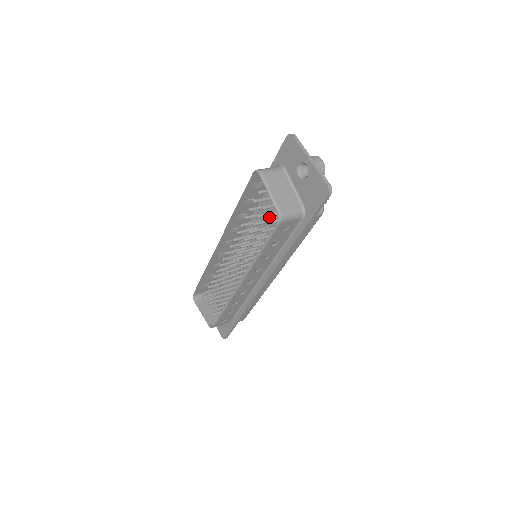
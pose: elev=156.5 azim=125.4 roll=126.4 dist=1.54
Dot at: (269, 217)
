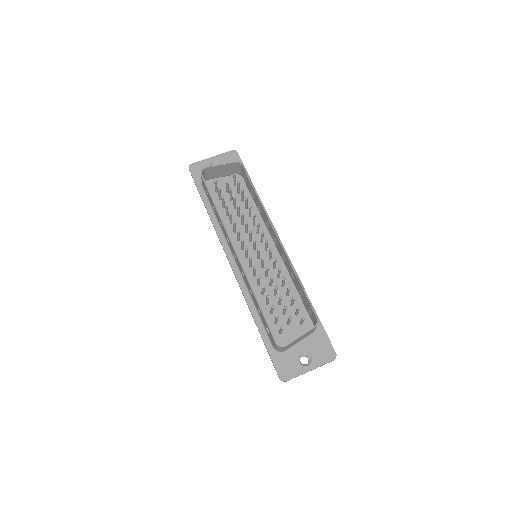
Dot at: (231, 212)
